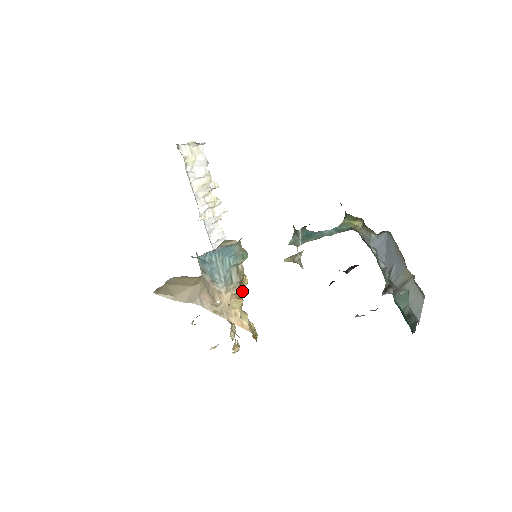
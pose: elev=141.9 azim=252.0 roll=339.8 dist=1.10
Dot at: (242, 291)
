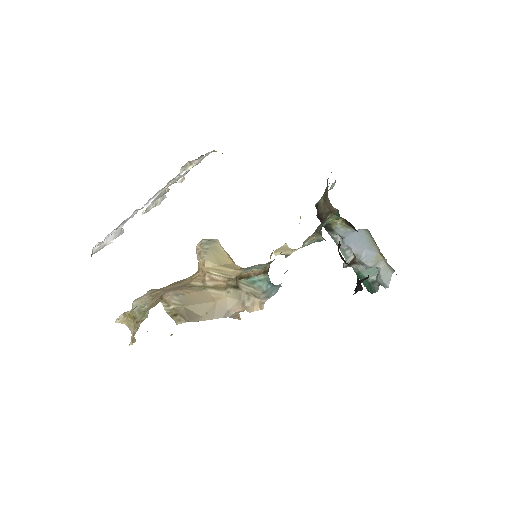
Dot at: occluded
